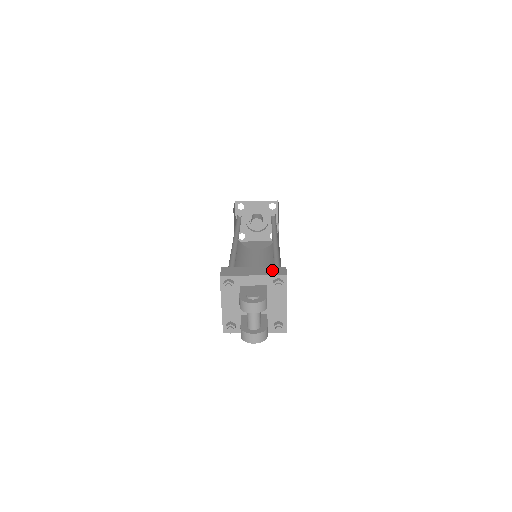
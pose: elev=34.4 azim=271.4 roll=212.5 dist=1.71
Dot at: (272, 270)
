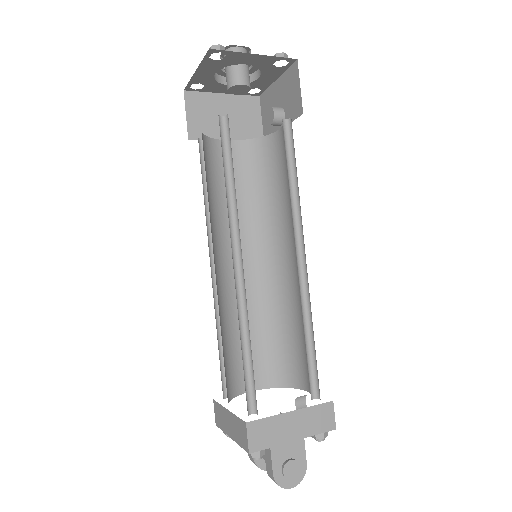
Dot at: (317, 418)
